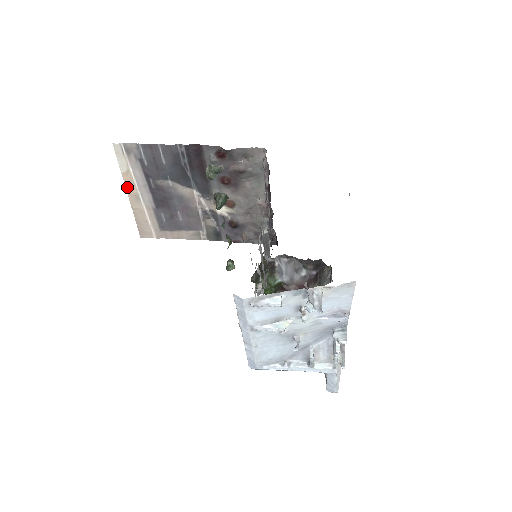
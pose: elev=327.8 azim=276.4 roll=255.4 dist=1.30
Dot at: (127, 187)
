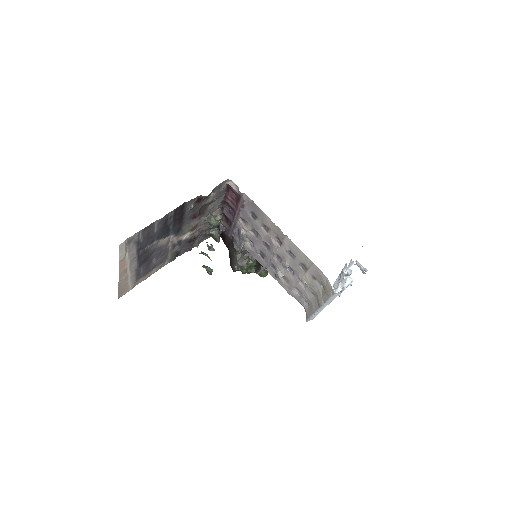
Dot at: (119, 269)
